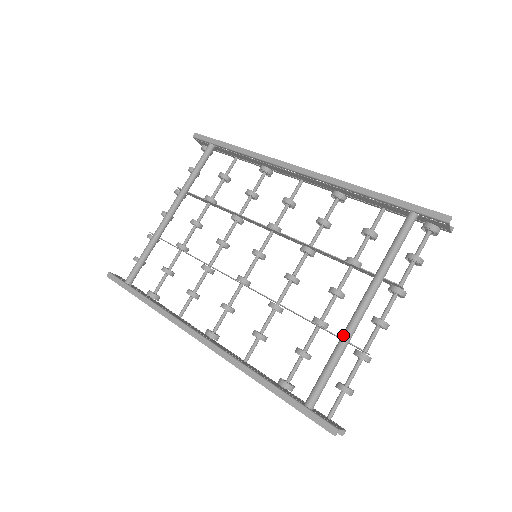
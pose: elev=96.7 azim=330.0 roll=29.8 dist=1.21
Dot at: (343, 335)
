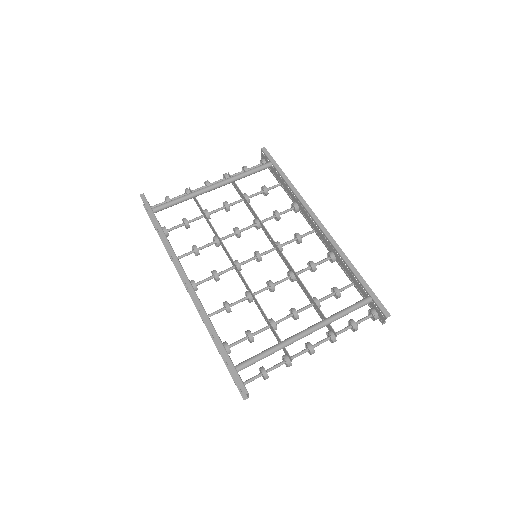
Dot at: (285, 340)
